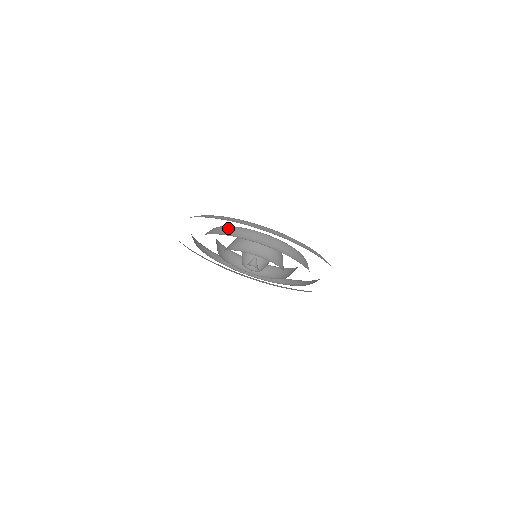
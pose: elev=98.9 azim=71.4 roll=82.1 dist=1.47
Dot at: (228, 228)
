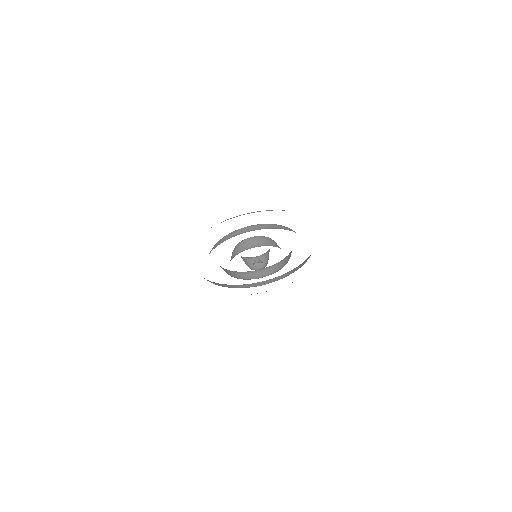
Dot at: (231, 234)
